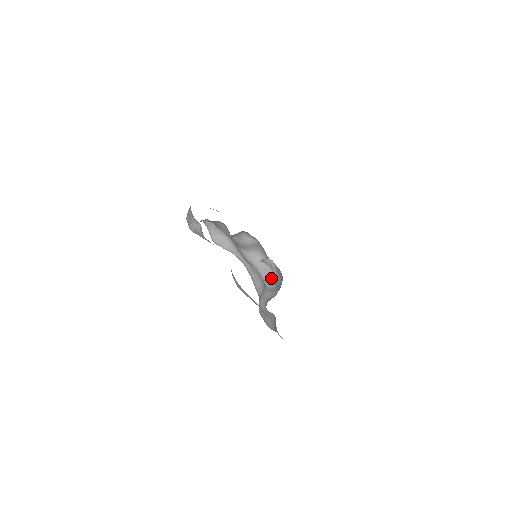
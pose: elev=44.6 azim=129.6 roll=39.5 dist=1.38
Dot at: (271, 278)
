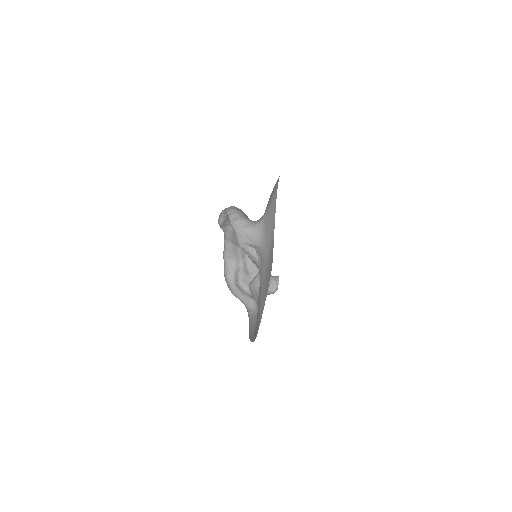
Dot at: (245, 259)
